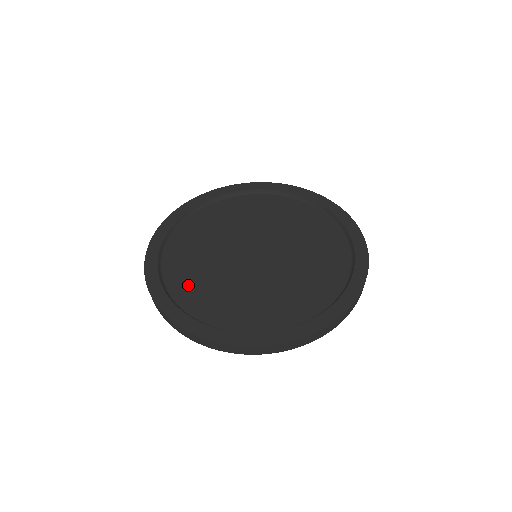
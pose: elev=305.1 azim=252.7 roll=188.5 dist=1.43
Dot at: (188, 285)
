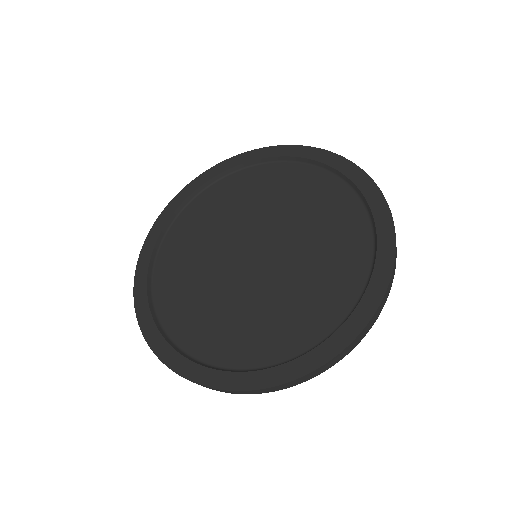
Dot at: (188, 321)
